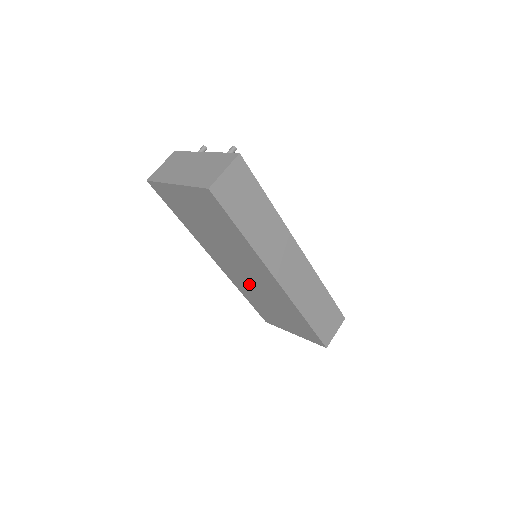
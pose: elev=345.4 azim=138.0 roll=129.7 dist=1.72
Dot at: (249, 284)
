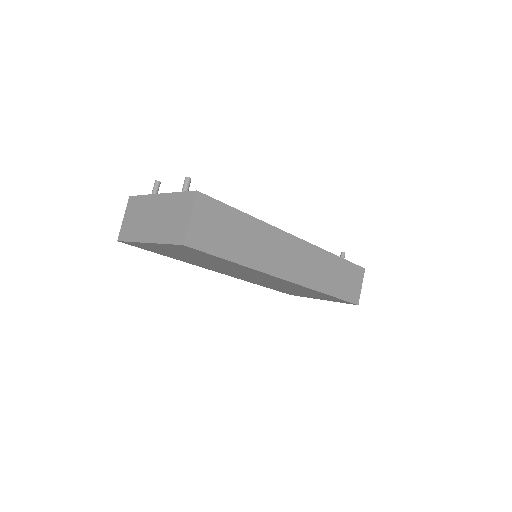
Dot at: (261, 281)
